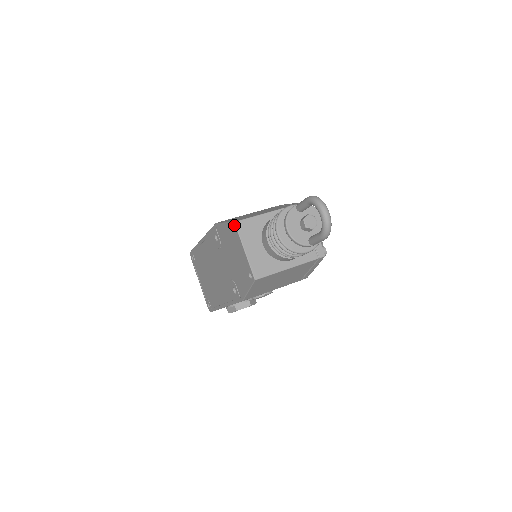
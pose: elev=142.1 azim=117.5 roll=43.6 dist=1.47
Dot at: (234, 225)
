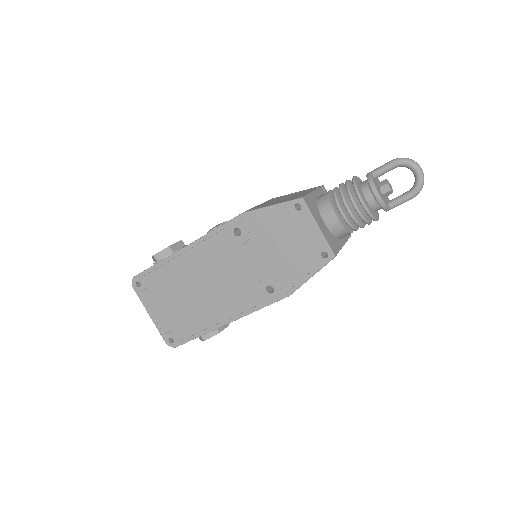
Dot at: (301, 201)
